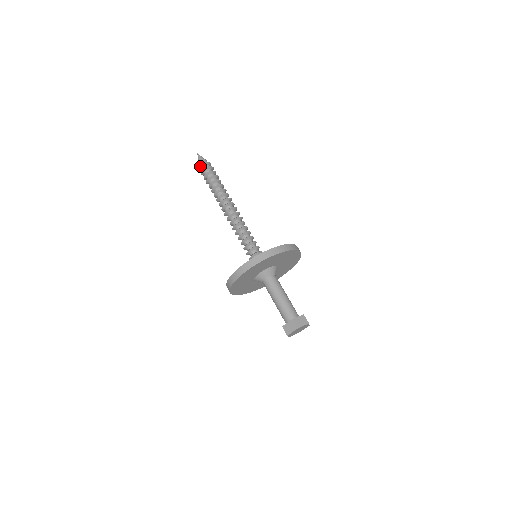
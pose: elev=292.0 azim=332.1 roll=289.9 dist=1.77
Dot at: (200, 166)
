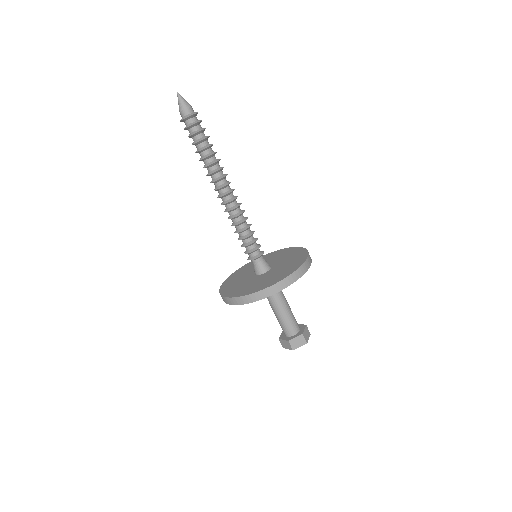
Dot at: (188, 117)
